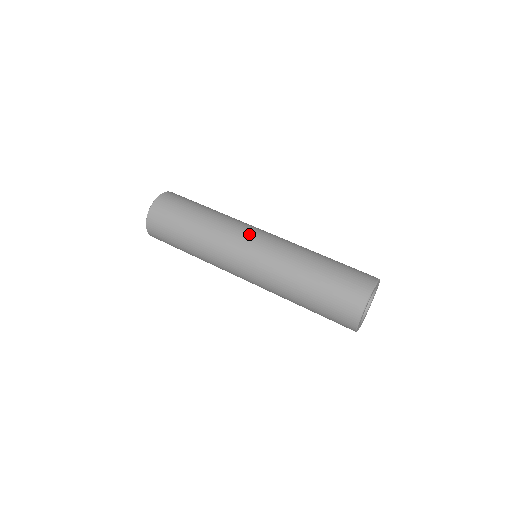
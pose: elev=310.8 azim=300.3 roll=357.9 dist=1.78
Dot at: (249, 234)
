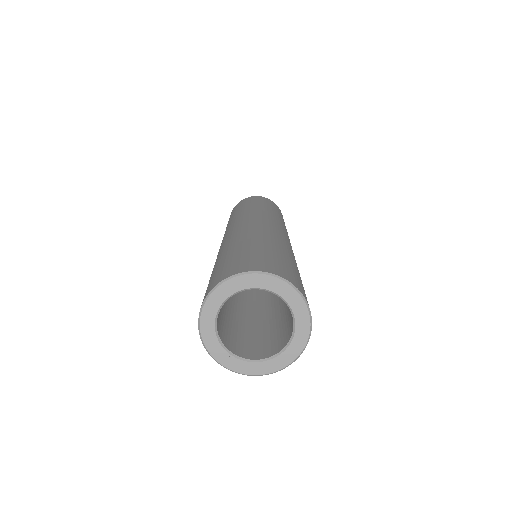
Dot at: (229, 229)
